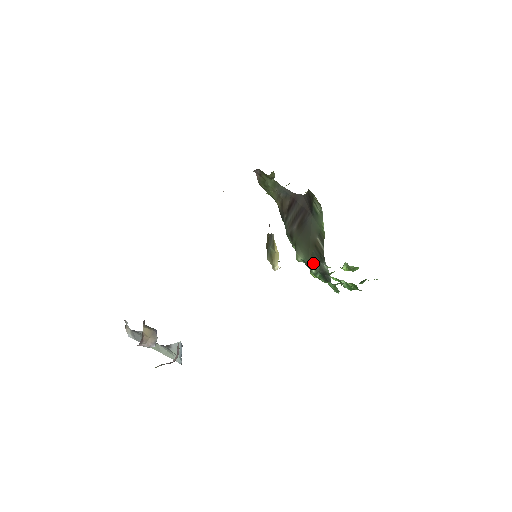
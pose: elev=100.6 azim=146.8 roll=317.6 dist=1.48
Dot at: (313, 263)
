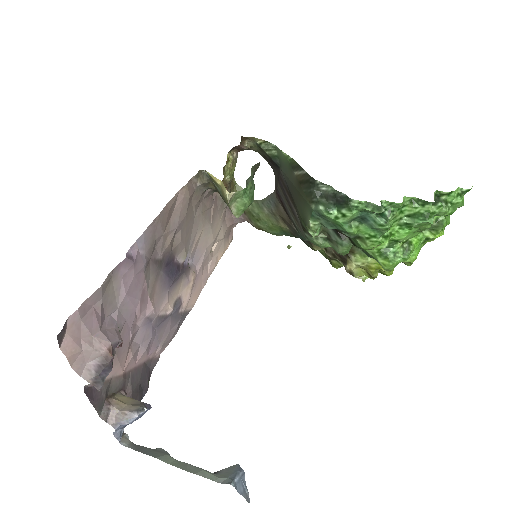
Dot at: (315, 202)
